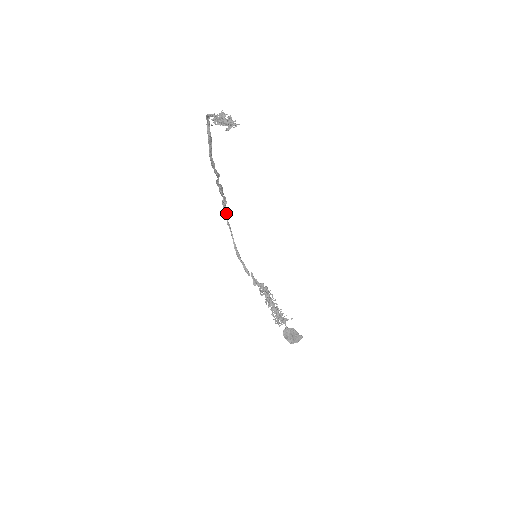
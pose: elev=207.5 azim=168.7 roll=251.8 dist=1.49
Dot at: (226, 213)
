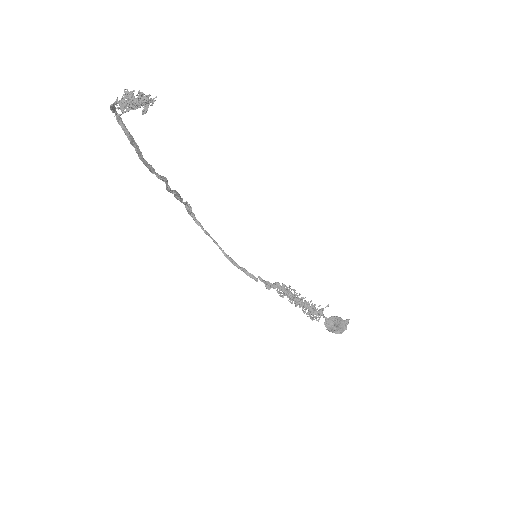
Dot at: (197, 220)
